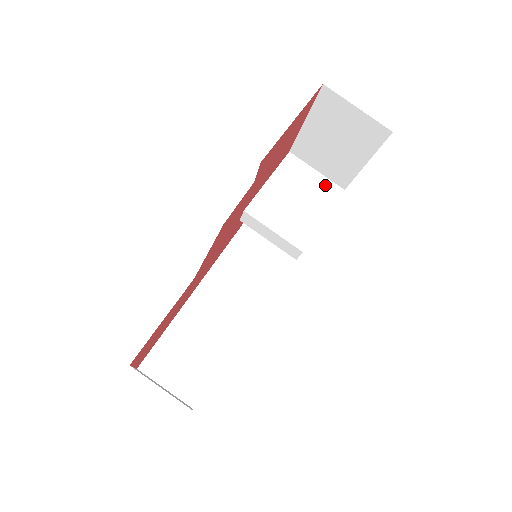
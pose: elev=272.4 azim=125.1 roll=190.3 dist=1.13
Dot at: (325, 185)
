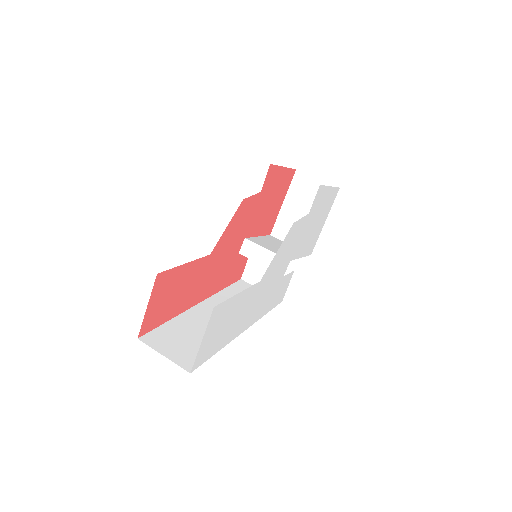
Dot at: occluded
